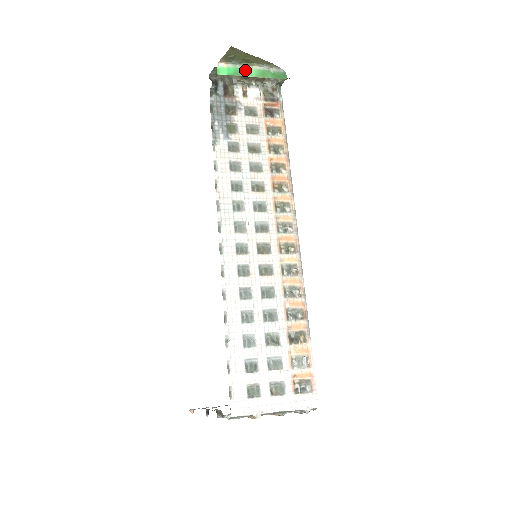
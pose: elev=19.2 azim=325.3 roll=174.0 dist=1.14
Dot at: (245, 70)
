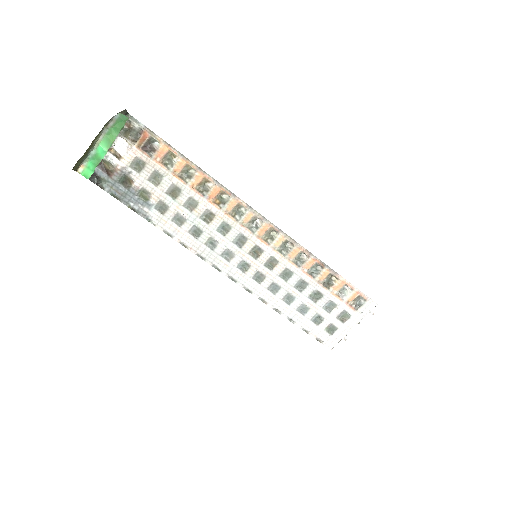
Dot at: (97, 152)
